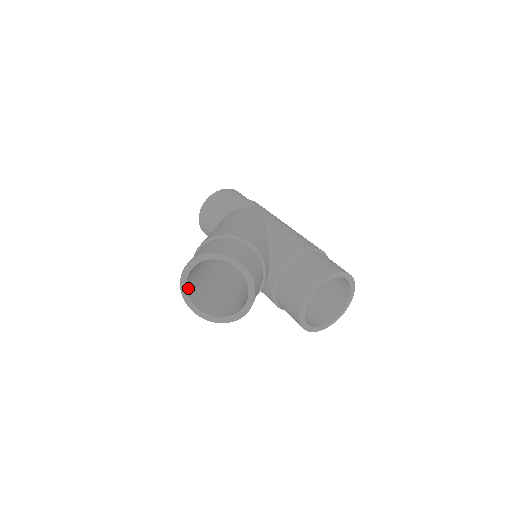
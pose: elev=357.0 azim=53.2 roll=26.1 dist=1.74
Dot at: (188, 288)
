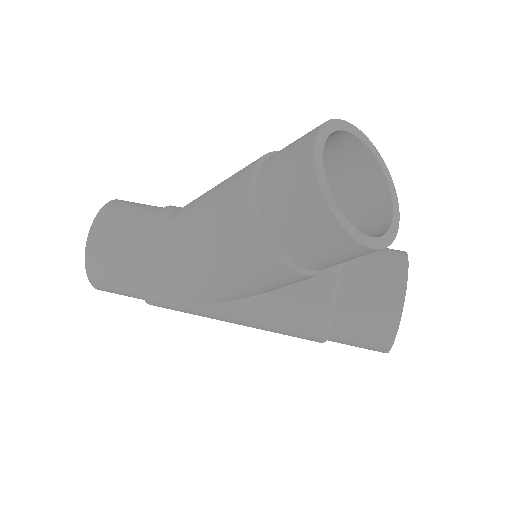
Dot at: occluded
